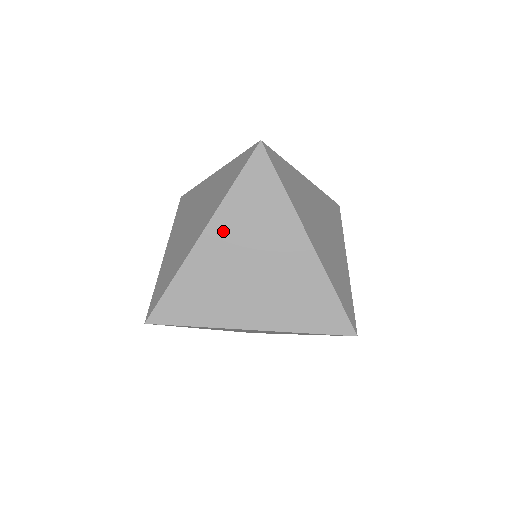
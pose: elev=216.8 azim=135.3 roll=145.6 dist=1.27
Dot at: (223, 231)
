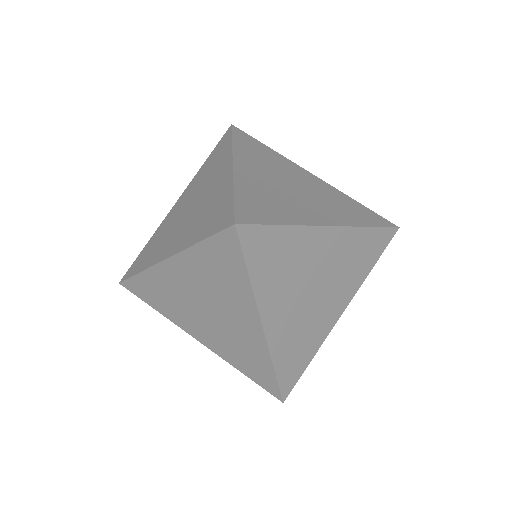
Dot at: (185, 269)
